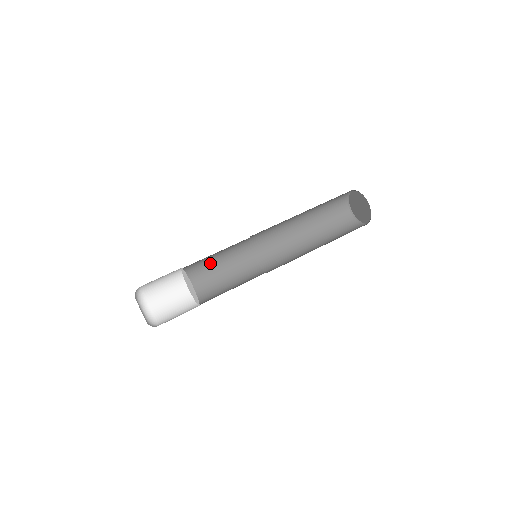
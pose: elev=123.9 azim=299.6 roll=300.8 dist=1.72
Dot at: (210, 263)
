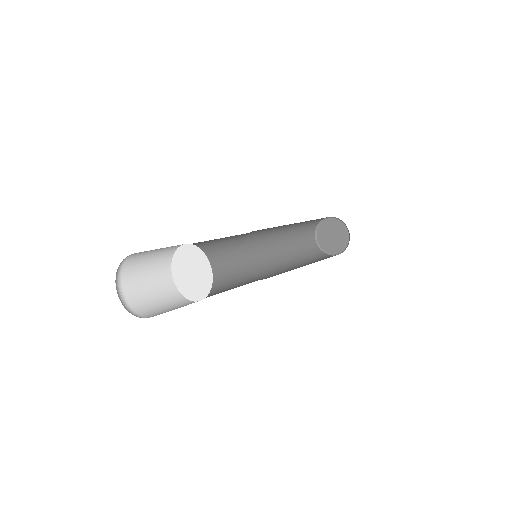
Dot at: occluded
